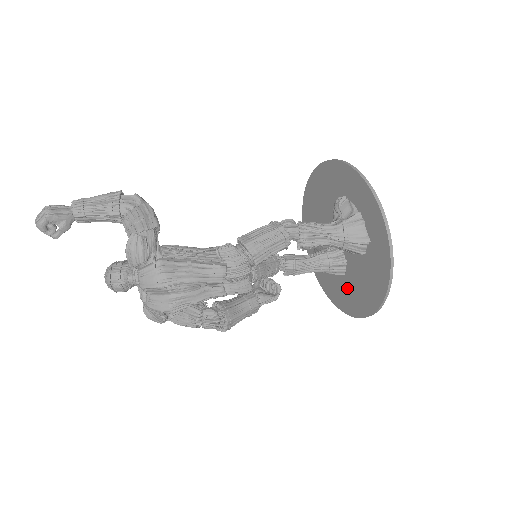
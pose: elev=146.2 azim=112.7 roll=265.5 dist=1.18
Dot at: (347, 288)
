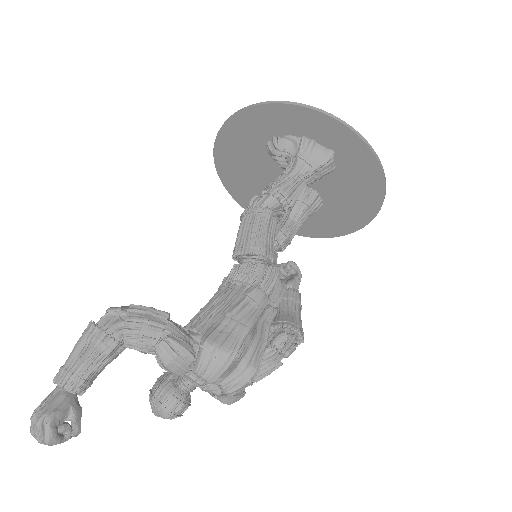
Dot at: (334, 213)
